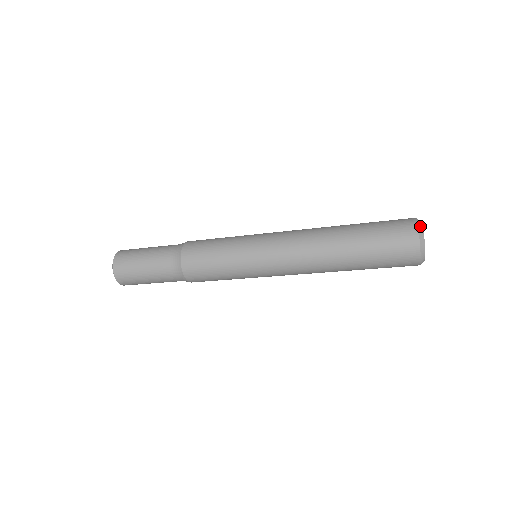
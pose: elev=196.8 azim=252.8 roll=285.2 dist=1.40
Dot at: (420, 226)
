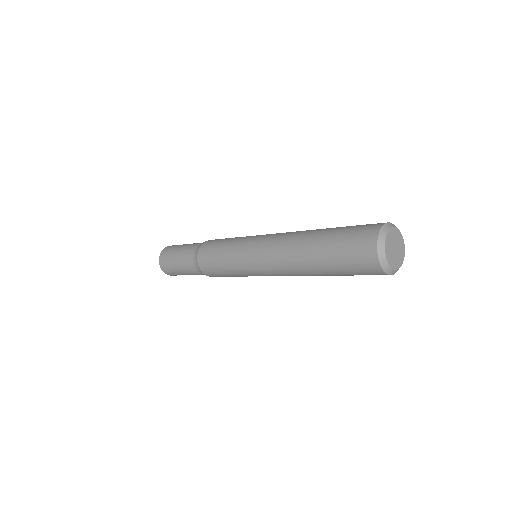
Dot at: (382, 260)
